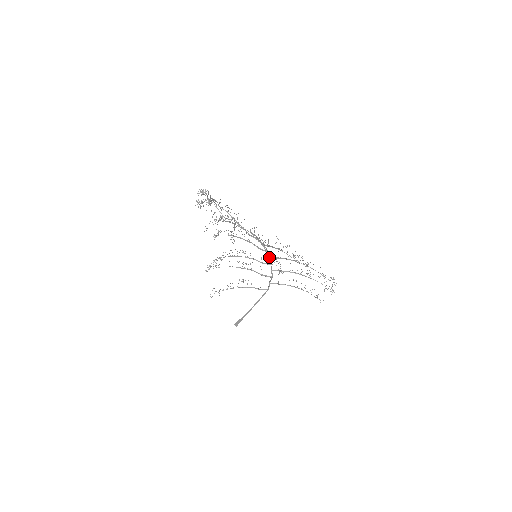
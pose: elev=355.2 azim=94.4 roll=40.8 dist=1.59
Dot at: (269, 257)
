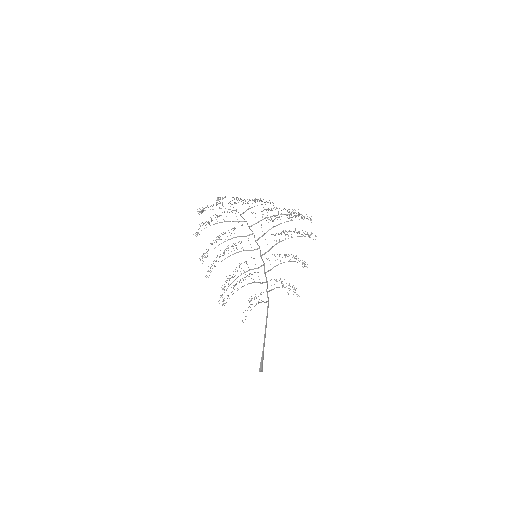
Dot at: (261, 256)
